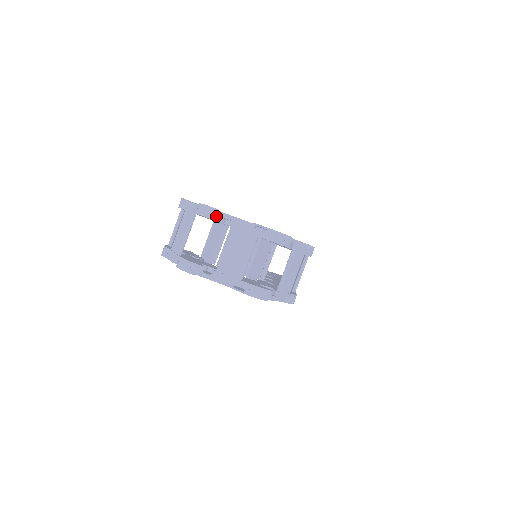
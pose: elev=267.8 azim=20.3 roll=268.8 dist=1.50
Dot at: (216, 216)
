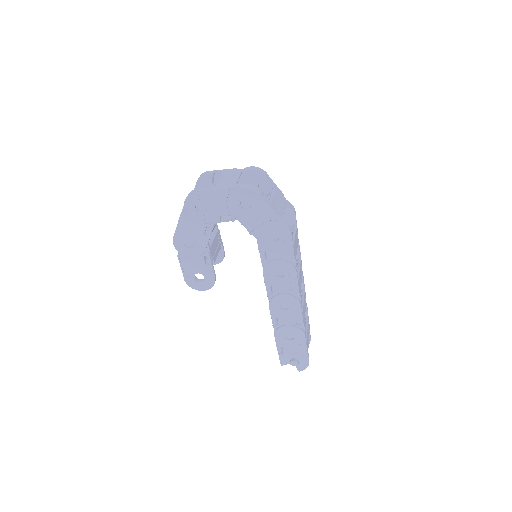
Dot at: (209, 172)
